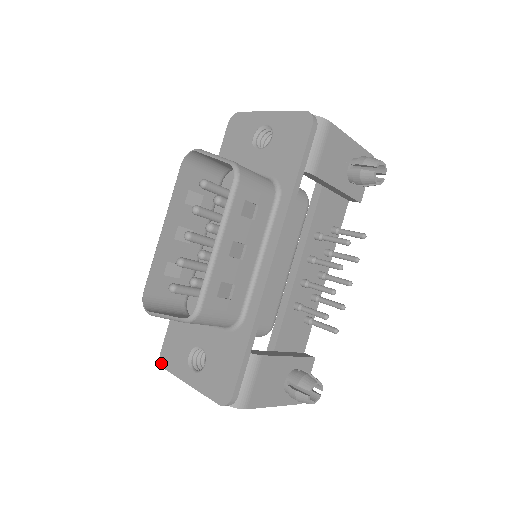
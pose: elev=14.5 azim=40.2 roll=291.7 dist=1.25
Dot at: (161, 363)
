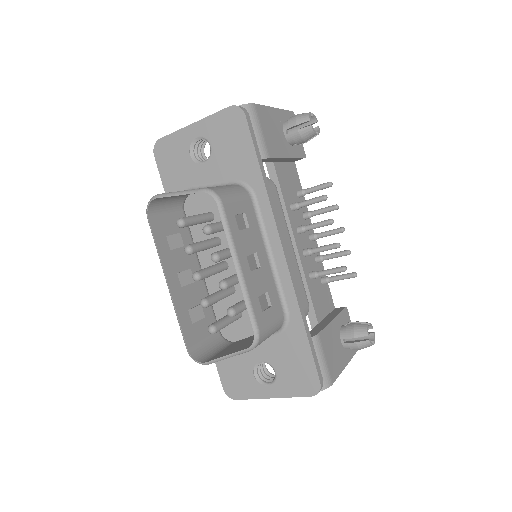
Dot at: (230, 397)
